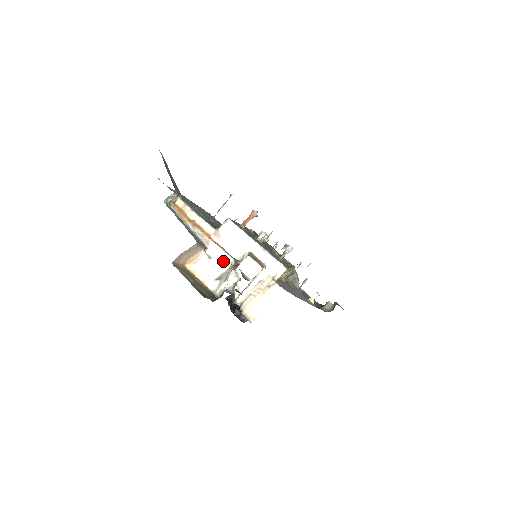
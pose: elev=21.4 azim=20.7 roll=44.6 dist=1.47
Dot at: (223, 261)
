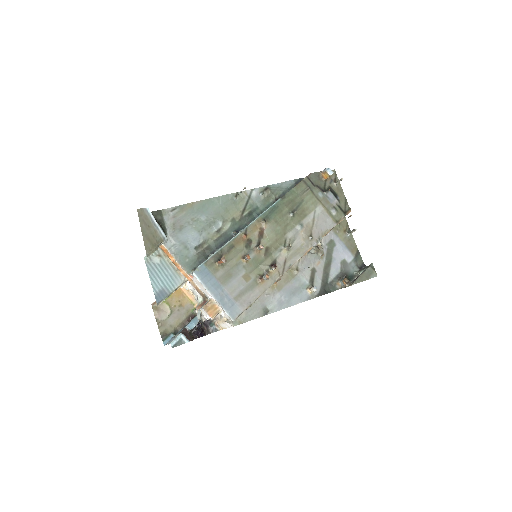
Dot at: (196, 294)
